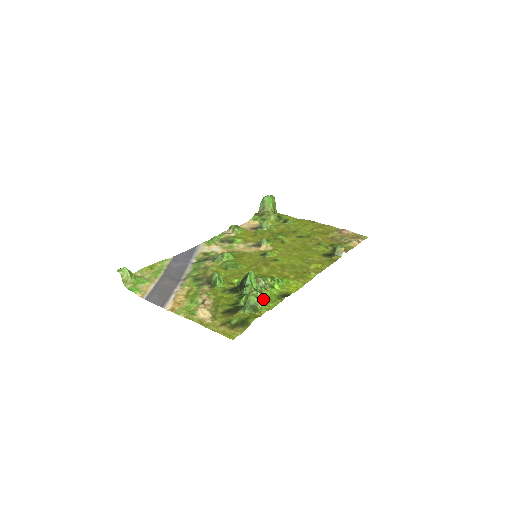
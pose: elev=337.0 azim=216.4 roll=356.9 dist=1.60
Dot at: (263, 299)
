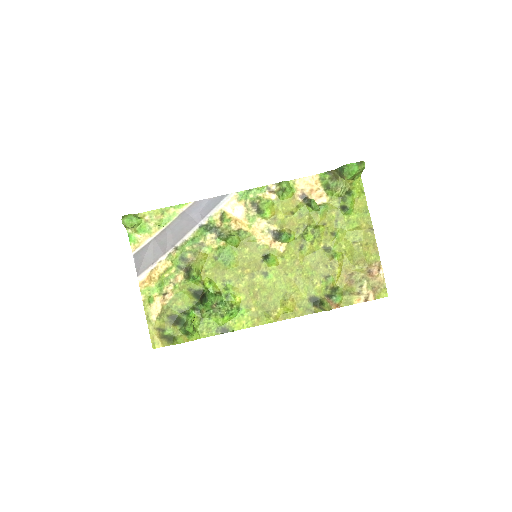
Dot at: (205, 324)
